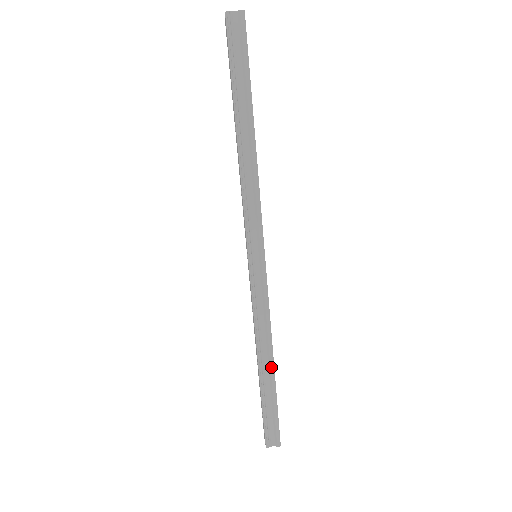
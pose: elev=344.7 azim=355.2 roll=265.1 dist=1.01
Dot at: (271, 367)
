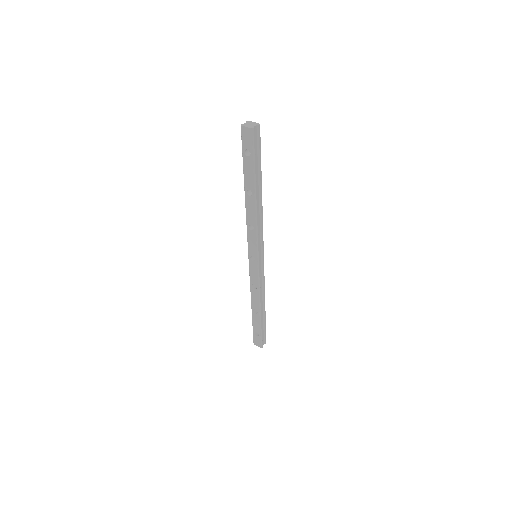
Dot at: (264, 308)
